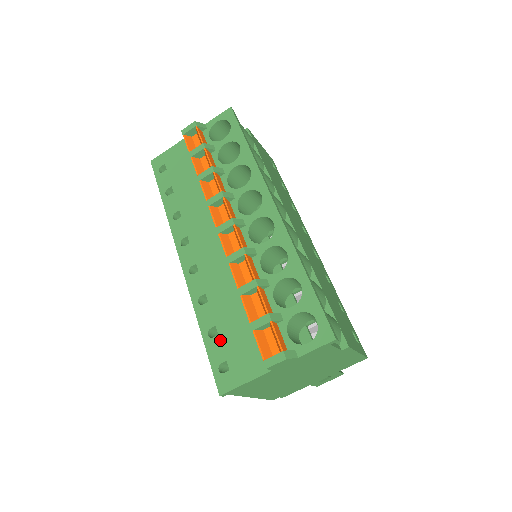
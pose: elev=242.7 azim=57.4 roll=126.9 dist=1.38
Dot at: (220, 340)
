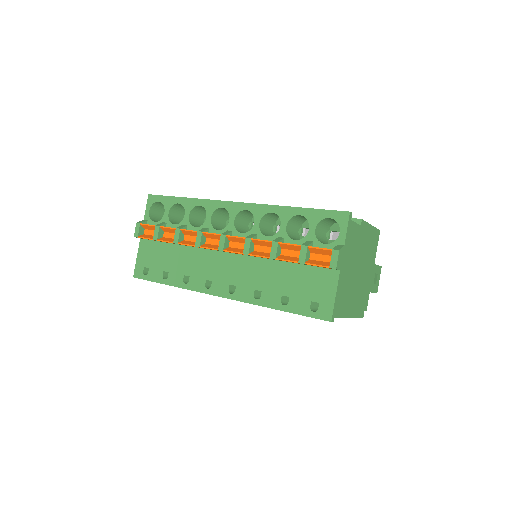
Dot at: (294, 298)
